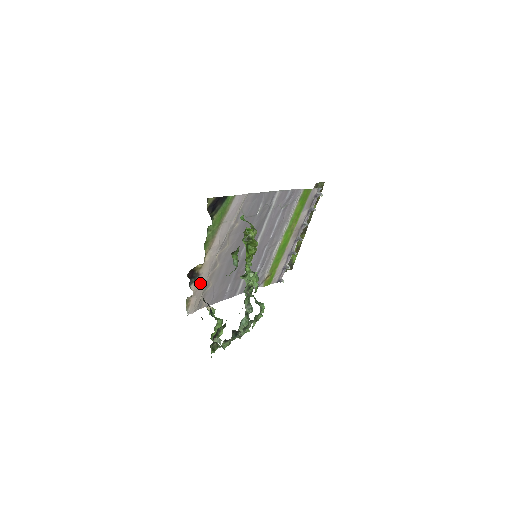
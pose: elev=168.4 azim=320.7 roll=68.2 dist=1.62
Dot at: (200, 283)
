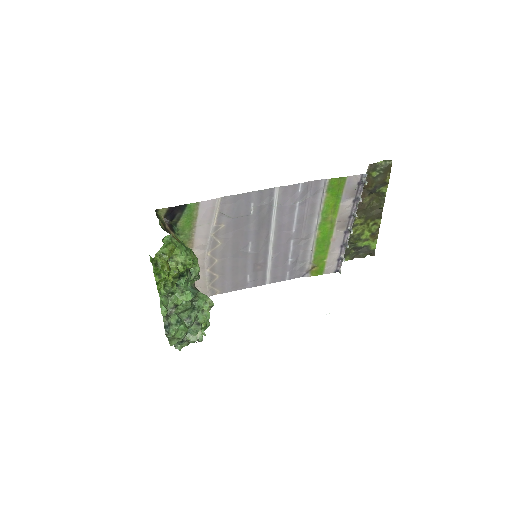
Dot at: occluded
